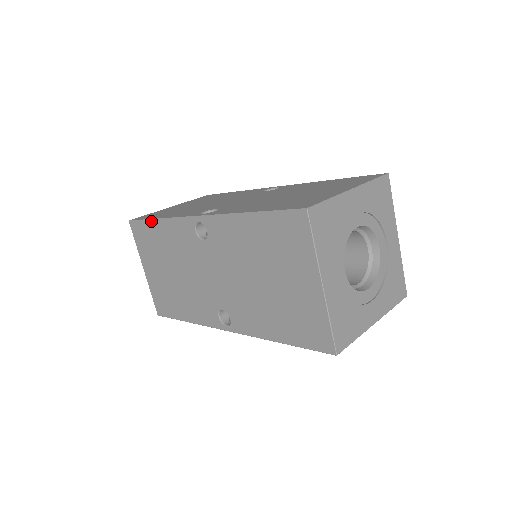
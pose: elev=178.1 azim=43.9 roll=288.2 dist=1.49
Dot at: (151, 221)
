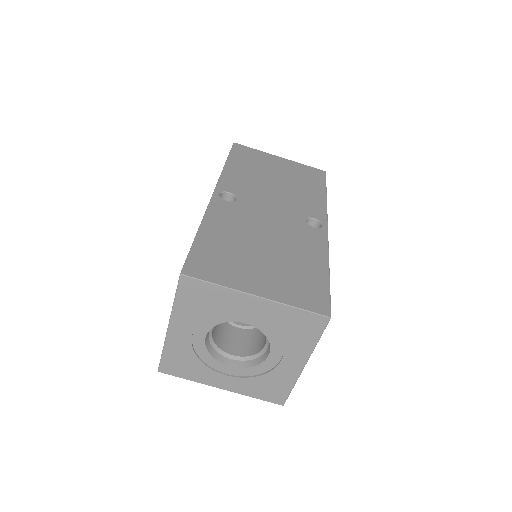
Dot at: occluded
